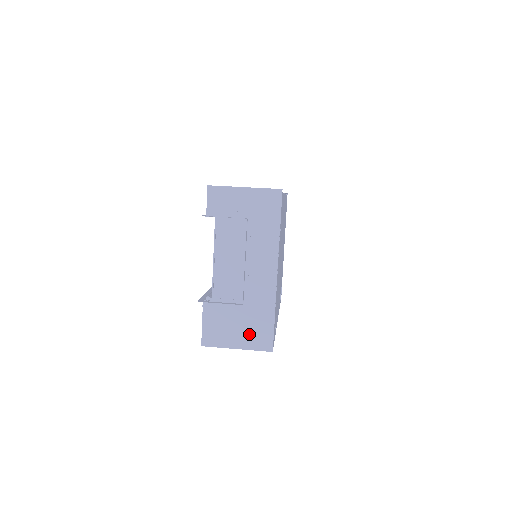
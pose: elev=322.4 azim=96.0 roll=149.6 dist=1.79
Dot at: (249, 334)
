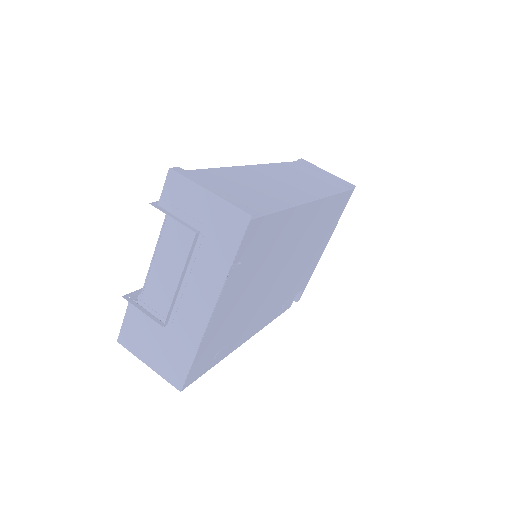
Dot at: (164, 359)
